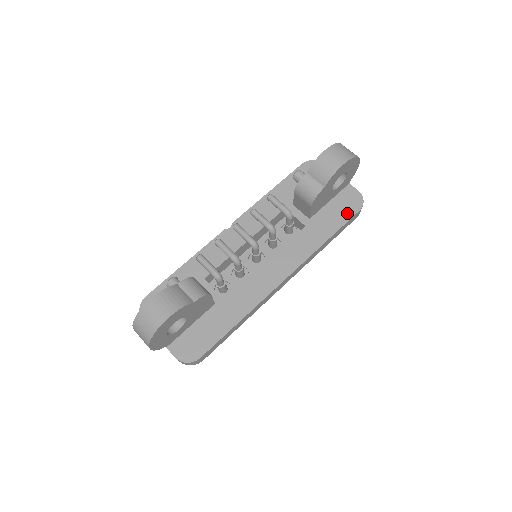
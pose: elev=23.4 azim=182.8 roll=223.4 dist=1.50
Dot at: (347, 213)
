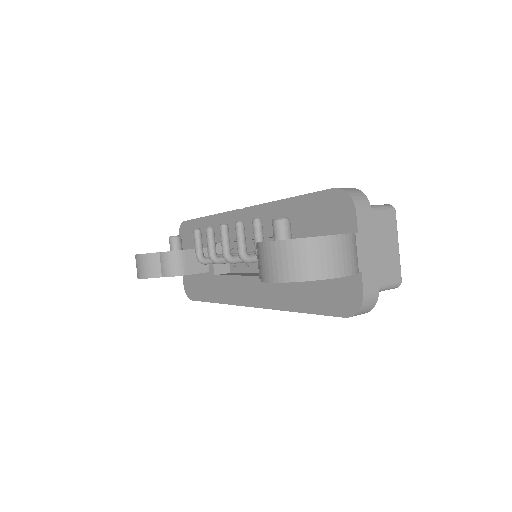
Dot at: (331, 306)
